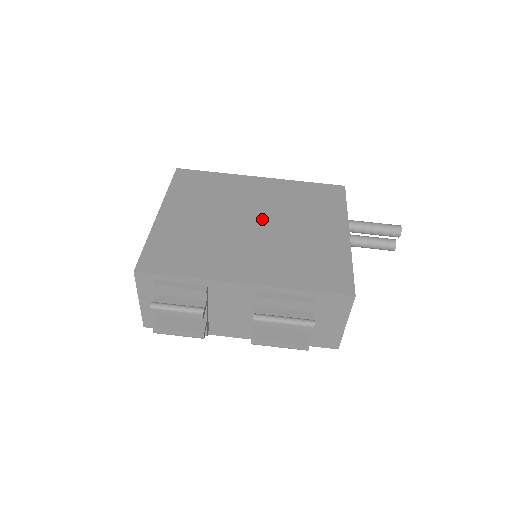
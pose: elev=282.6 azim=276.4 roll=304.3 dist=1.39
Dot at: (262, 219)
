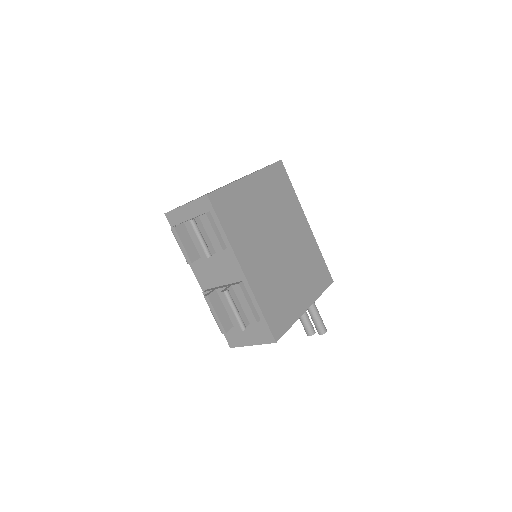
Dot at: (284, 247)
